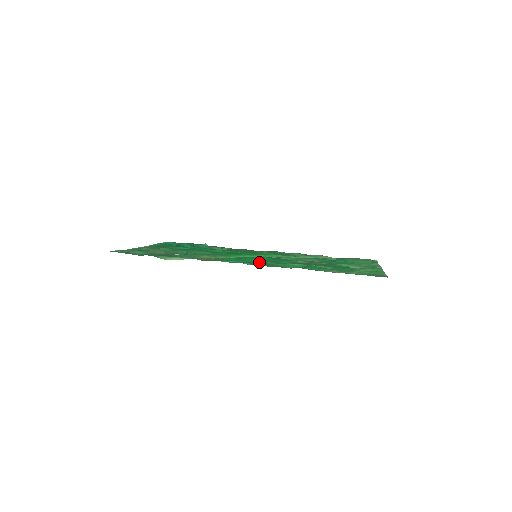
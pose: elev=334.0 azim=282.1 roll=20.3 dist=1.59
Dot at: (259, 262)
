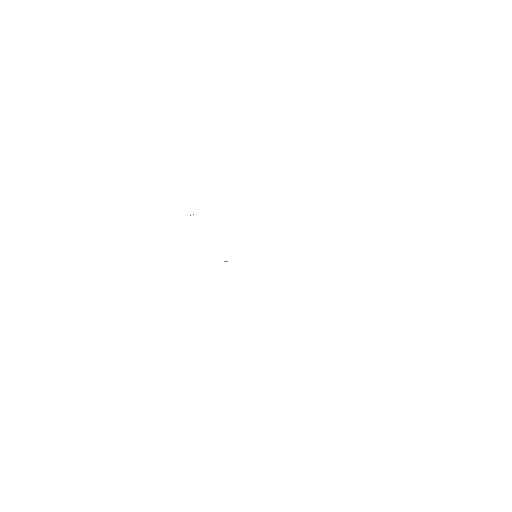
Dot at: occluded
